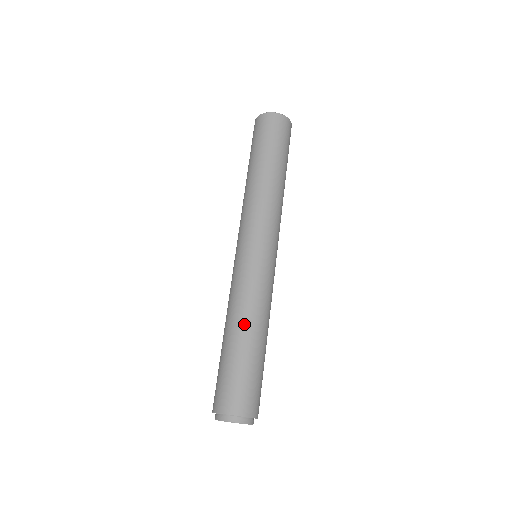
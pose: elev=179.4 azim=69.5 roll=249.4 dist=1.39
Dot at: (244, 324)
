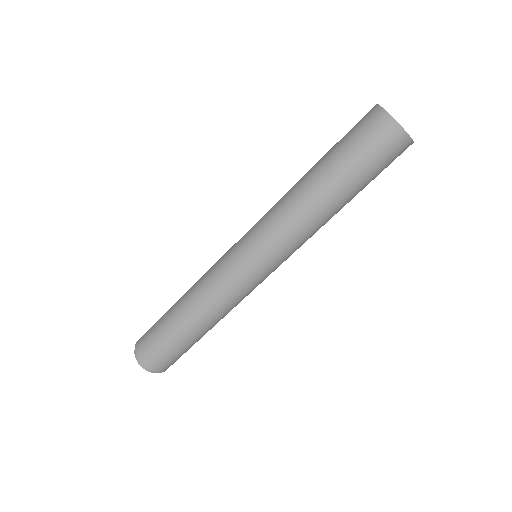
Dot at: (190, 309)
